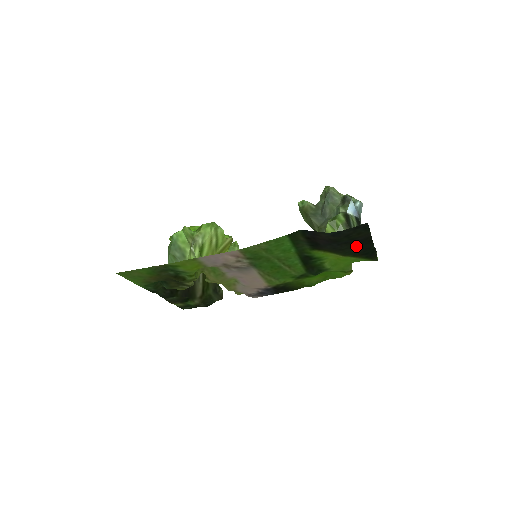
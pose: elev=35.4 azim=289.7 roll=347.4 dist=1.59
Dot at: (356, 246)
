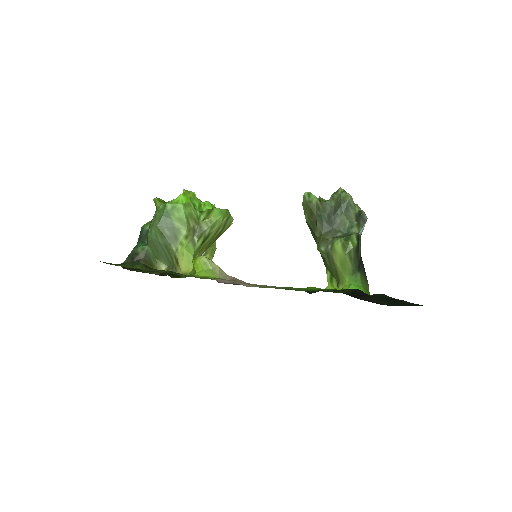
Dot at: (381, 300)
